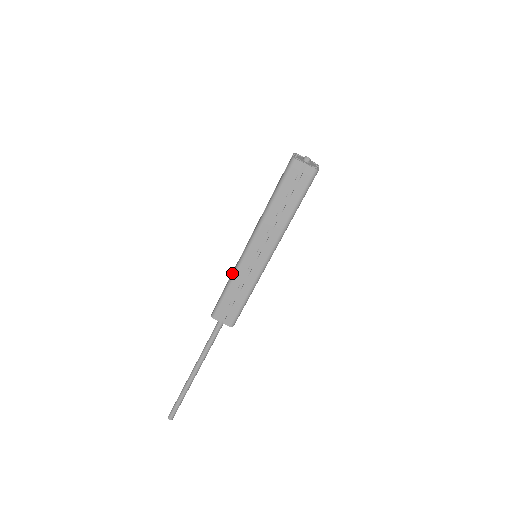
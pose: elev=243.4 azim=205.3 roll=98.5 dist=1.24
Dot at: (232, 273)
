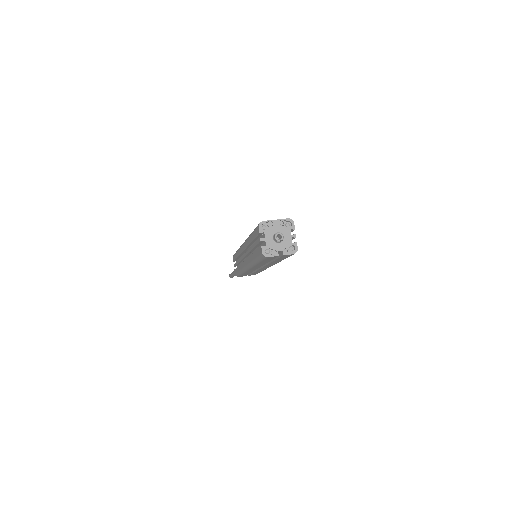
Dot at: (240, 270)
